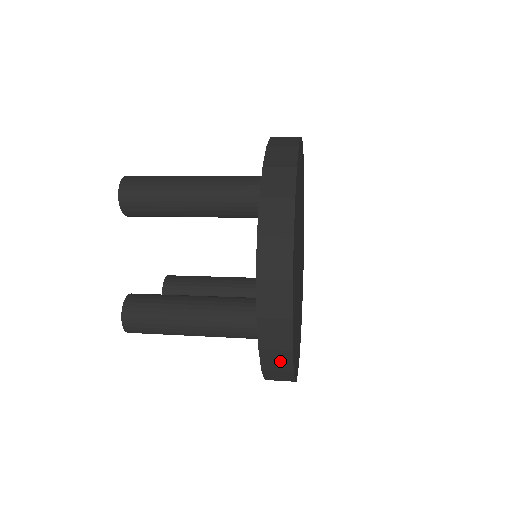
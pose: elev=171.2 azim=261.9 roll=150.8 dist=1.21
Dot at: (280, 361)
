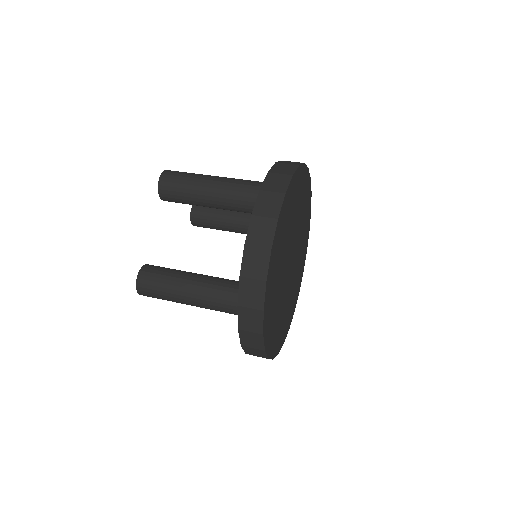
Dot at: occluded
